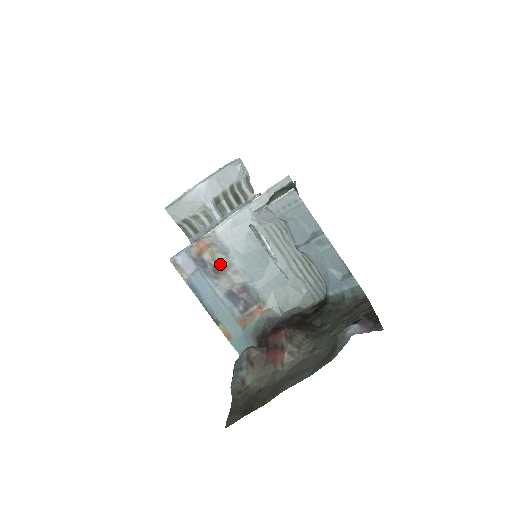
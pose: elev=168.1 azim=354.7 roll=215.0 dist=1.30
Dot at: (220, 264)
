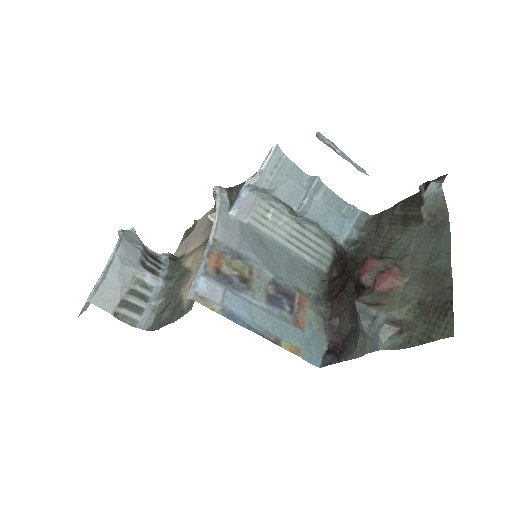
Dot at: (242, 271)
